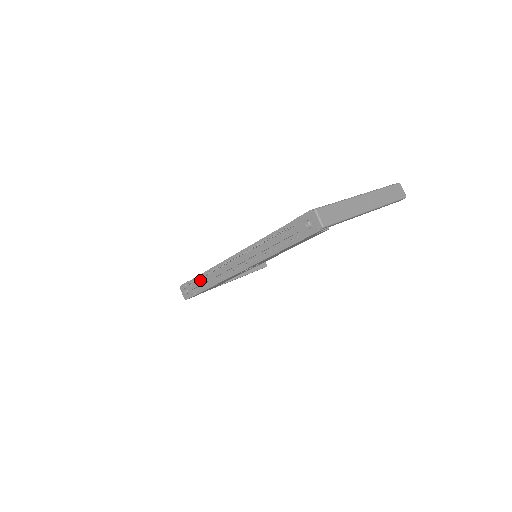
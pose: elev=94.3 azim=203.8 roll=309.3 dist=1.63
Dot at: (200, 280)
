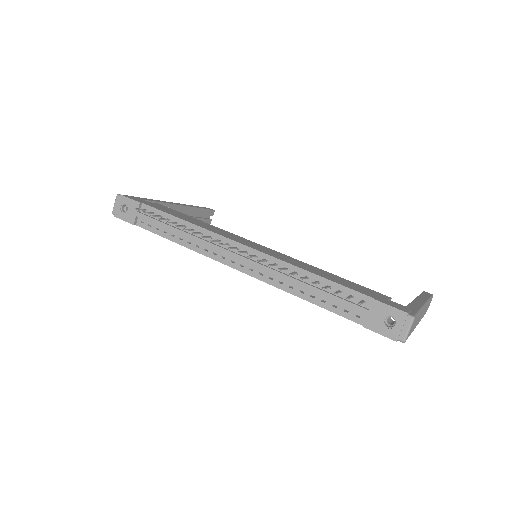
Dot at: occluded
